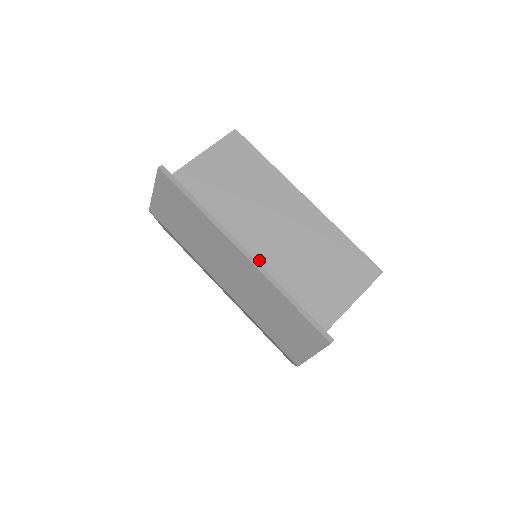
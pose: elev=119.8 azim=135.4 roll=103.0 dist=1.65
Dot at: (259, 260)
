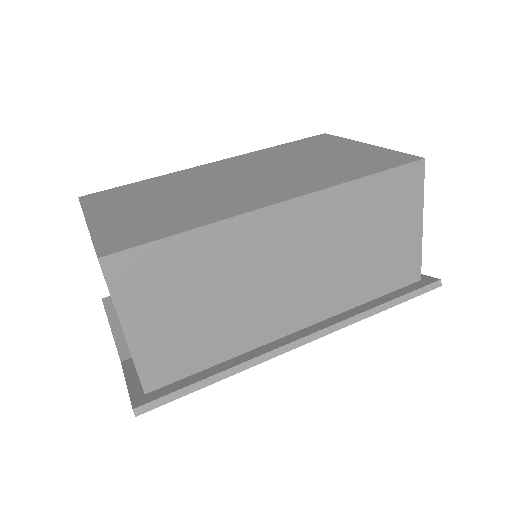
Dot at: (316, 313)
